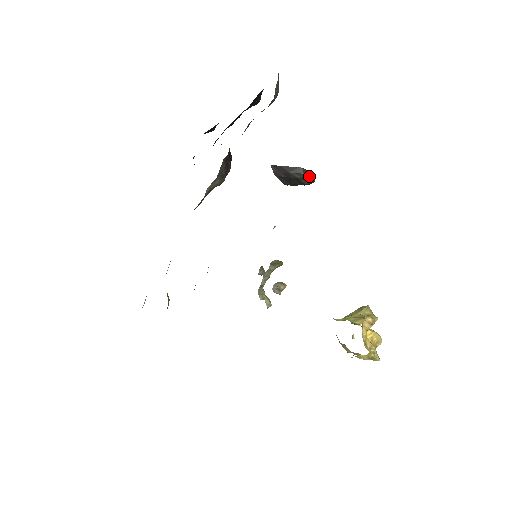
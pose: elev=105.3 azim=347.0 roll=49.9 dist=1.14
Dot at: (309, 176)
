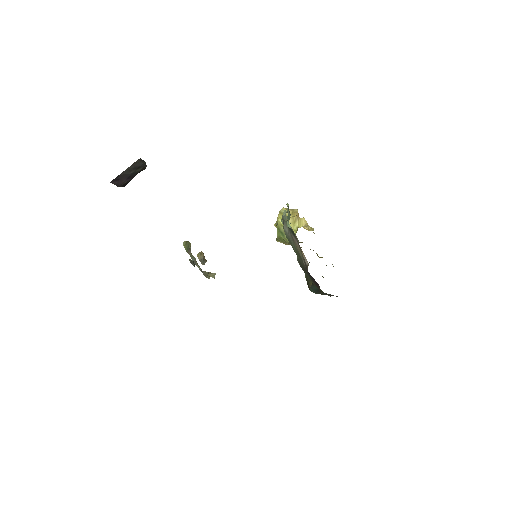
Dot at: (143, 161)
